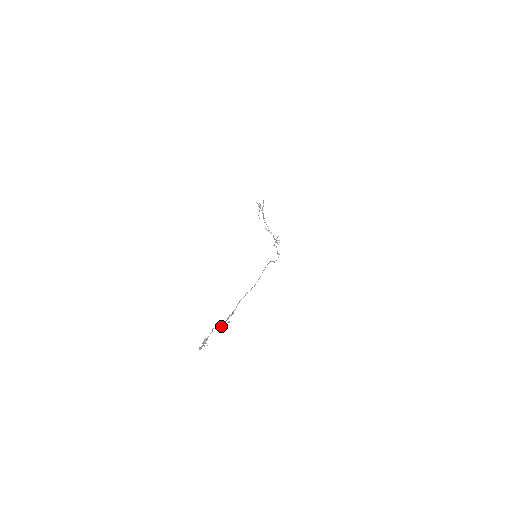
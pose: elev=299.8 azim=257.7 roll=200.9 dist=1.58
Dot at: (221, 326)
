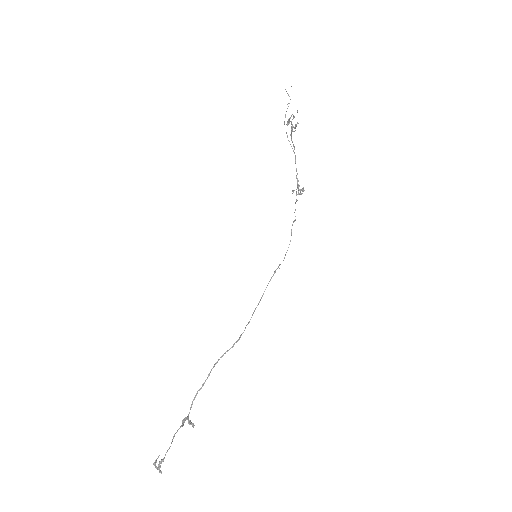
Dot at: (184, 422)
